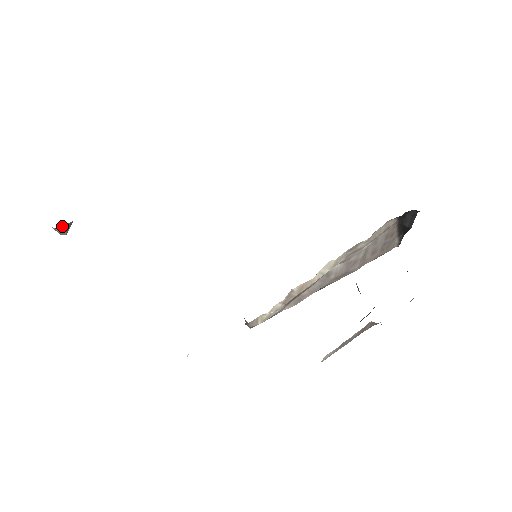
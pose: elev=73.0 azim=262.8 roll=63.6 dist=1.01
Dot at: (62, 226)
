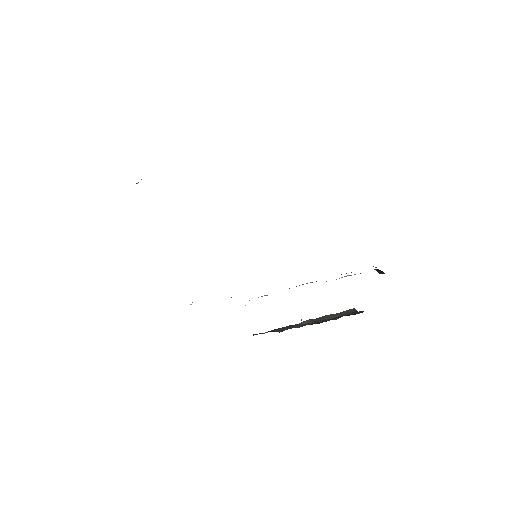
Dot at: occluded
